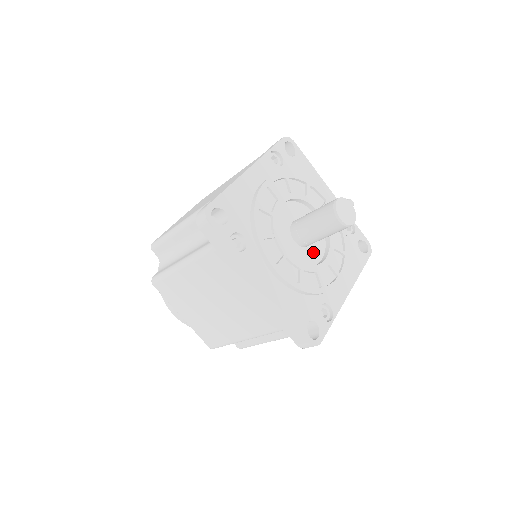
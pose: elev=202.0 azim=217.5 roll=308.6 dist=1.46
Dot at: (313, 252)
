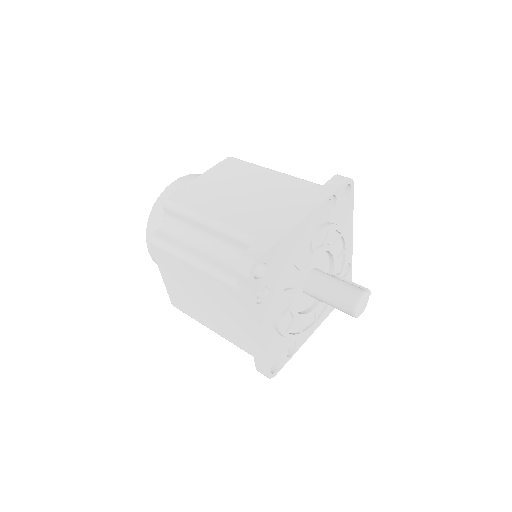
Dot at: (310, 297)
